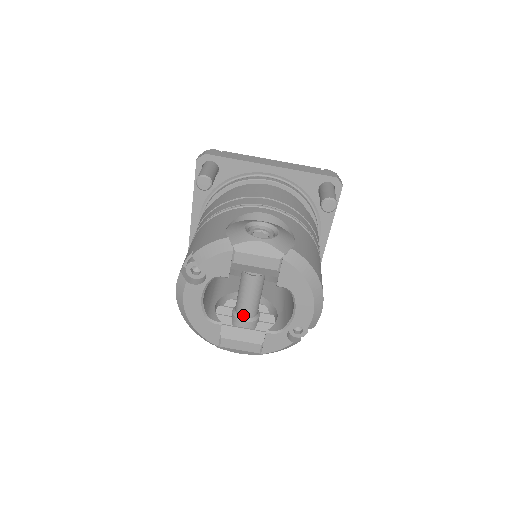
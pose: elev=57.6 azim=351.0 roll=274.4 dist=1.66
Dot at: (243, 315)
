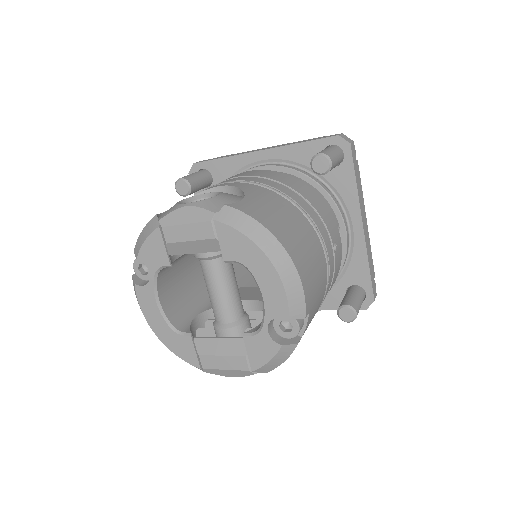
Dot at: (219, 320)
